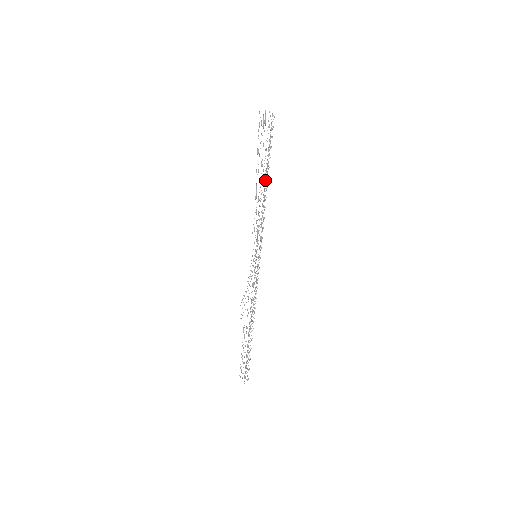
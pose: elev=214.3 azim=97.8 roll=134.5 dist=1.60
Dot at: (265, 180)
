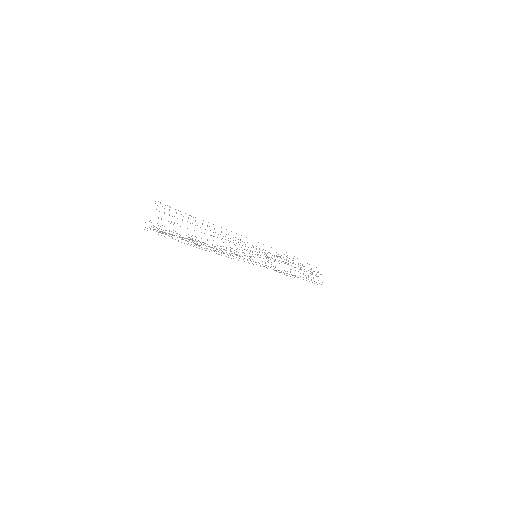
Dot at: occluded
